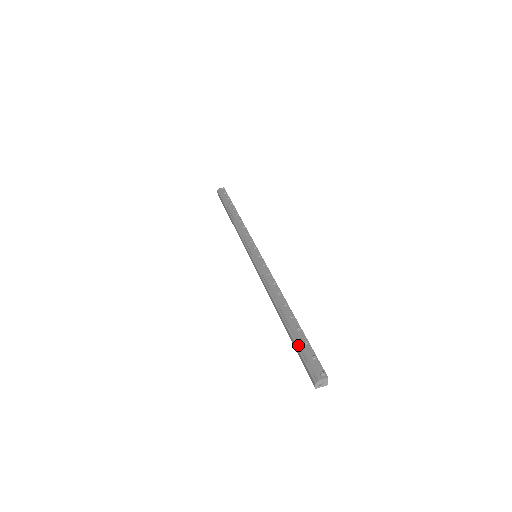
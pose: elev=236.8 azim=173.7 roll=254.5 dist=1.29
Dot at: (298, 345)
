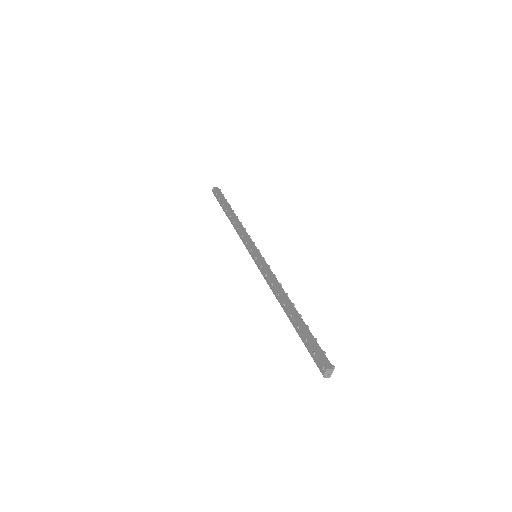
Dot at: (304, 344)
